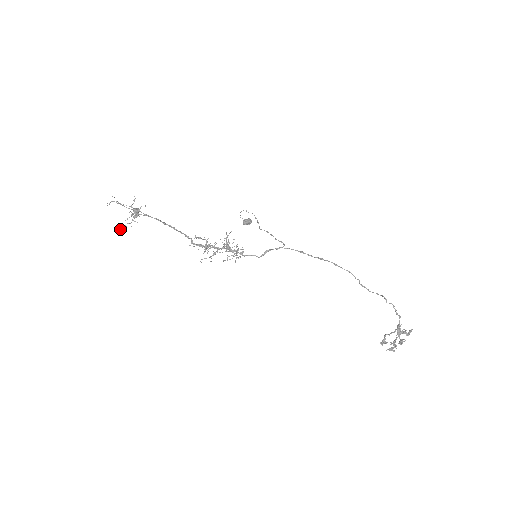
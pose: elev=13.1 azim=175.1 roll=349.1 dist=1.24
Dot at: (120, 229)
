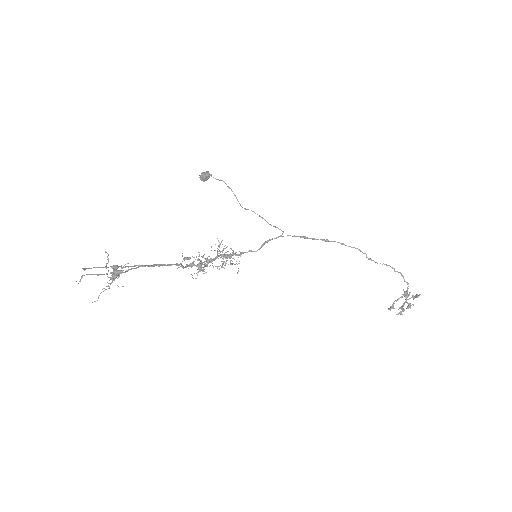
Dot at: (98, 296)
